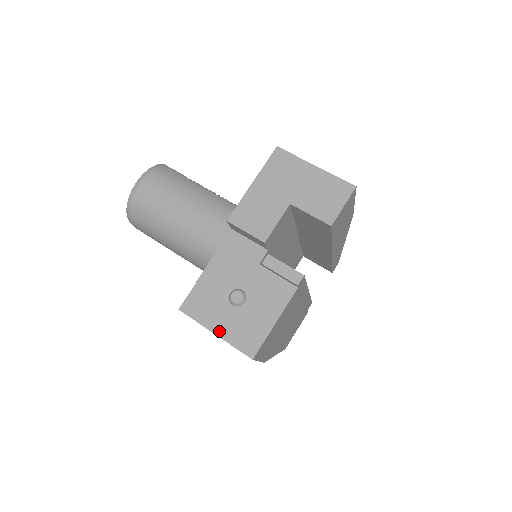
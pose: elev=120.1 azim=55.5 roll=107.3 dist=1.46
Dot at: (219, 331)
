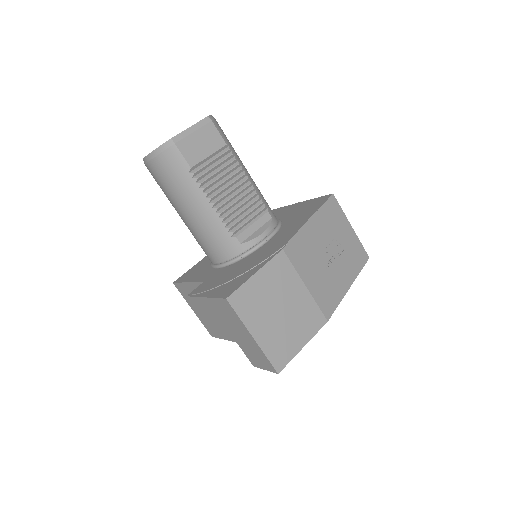
Dot at: (195, 312)
